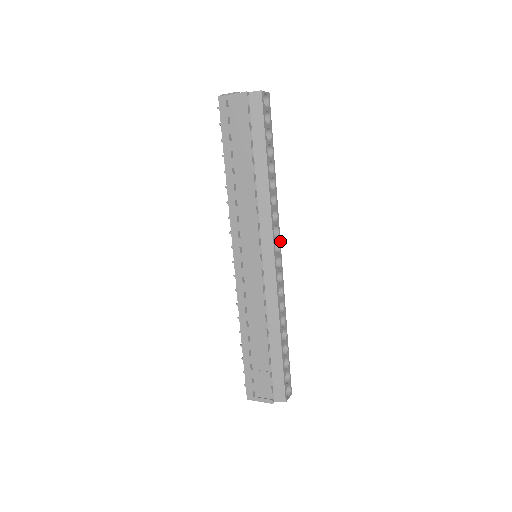
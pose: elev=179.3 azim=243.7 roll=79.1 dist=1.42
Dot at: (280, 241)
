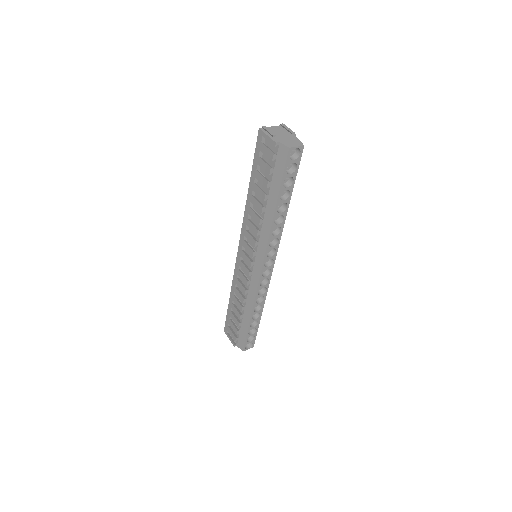
Dot at: occluded
